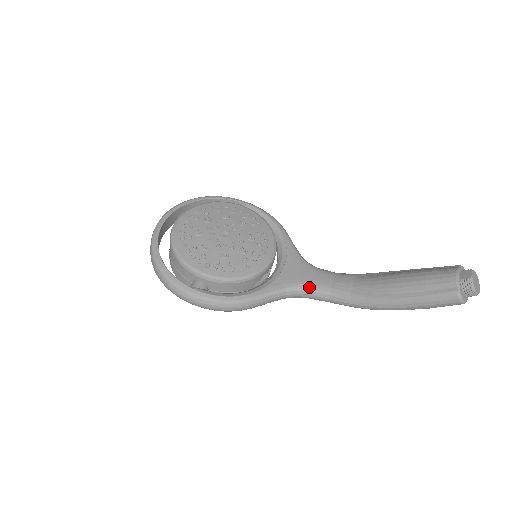
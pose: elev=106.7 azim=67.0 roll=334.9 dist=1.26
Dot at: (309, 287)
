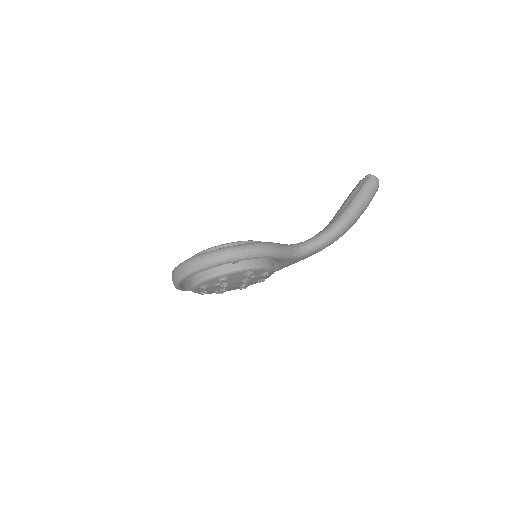
Dot at: (303, 242)
